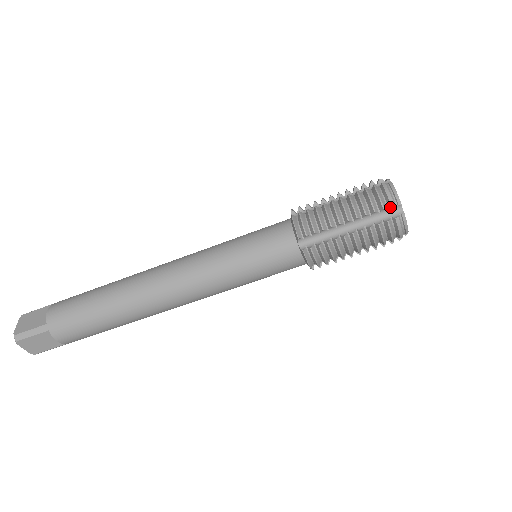
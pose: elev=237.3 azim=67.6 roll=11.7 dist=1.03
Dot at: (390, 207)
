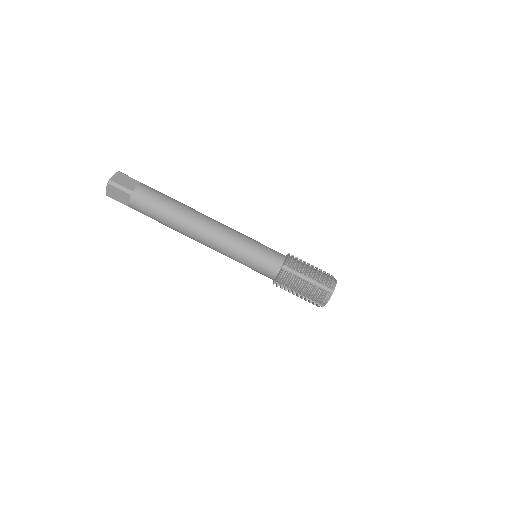
Dot at: (332, 276)
